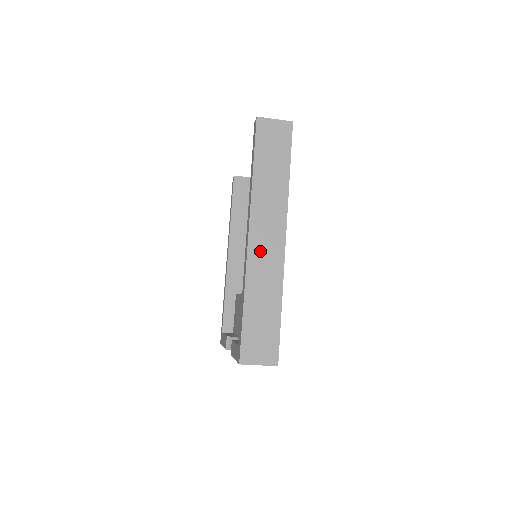
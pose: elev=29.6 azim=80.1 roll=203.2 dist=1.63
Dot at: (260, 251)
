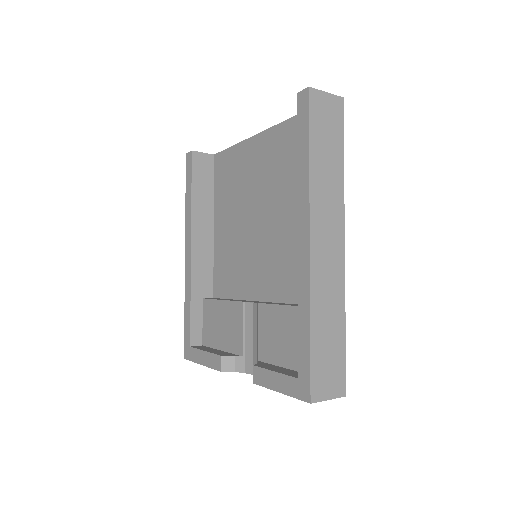
Dot at: (322, 260)
